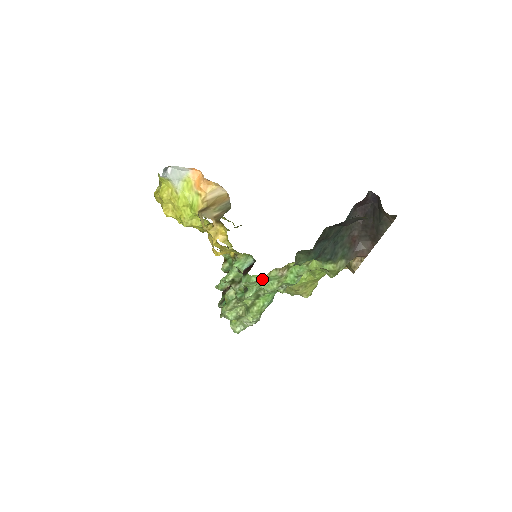
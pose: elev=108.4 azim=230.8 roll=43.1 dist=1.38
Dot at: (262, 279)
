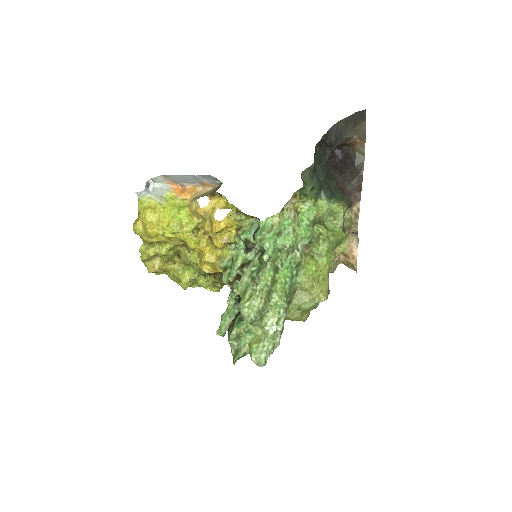
Dot at: (277, 223)
